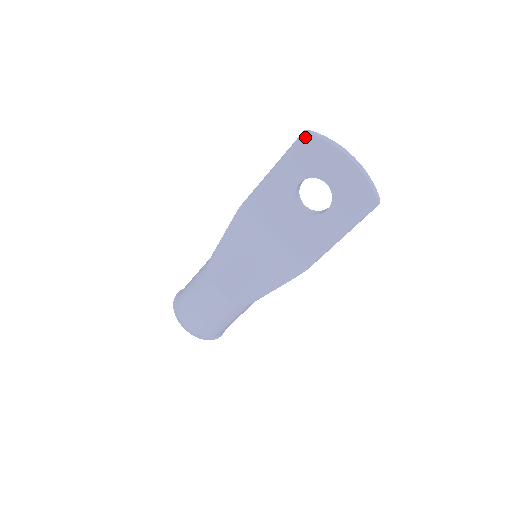
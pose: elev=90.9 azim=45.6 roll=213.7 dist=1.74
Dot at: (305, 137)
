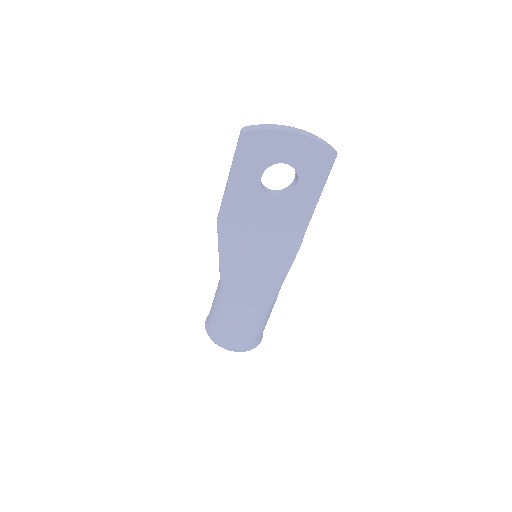
Dot at: (246, 136)
